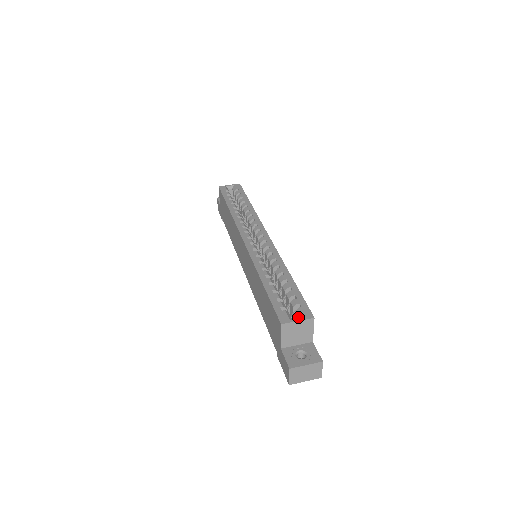
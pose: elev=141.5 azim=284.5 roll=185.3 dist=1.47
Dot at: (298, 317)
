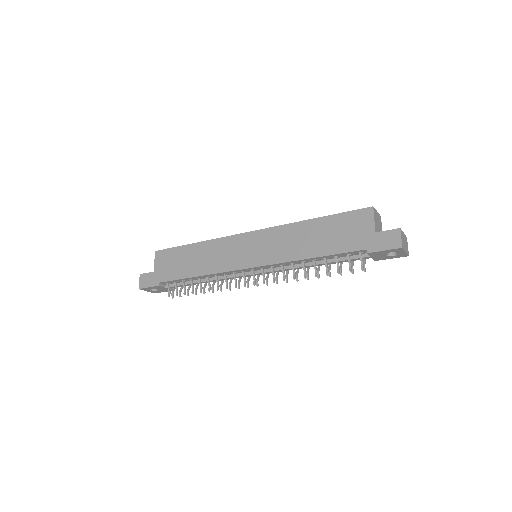
Dot at: occluded
